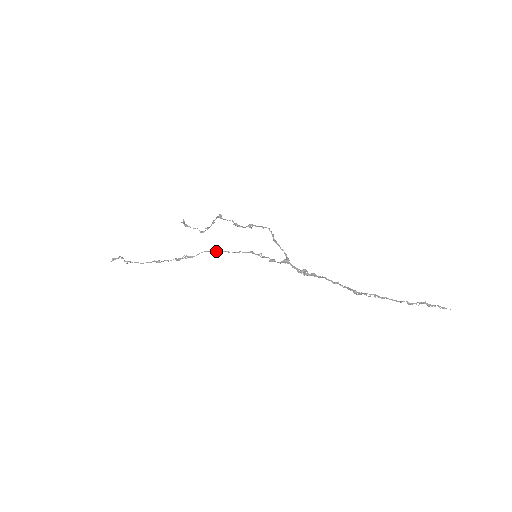
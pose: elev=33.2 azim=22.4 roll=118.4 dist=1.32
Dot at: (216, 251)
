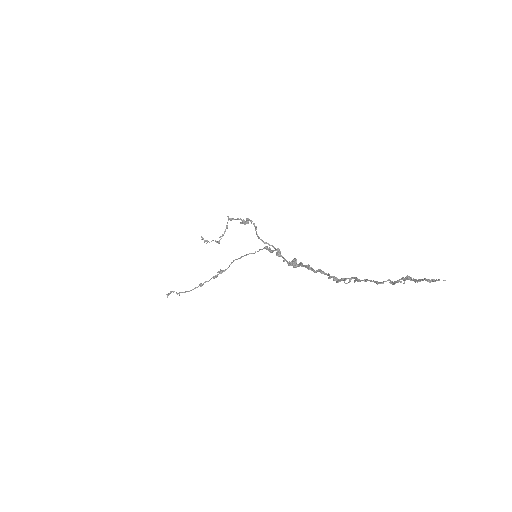
Dot at: (242, 256)
